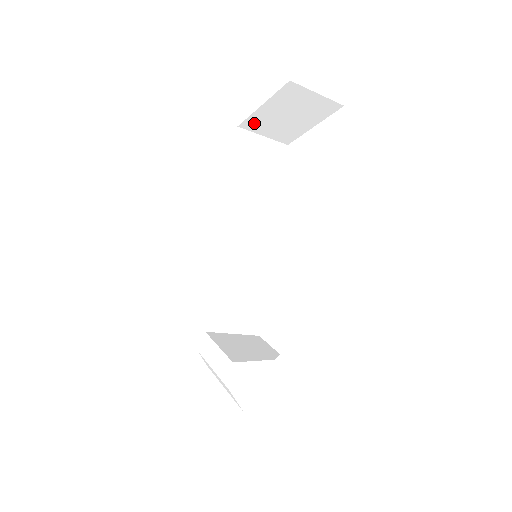
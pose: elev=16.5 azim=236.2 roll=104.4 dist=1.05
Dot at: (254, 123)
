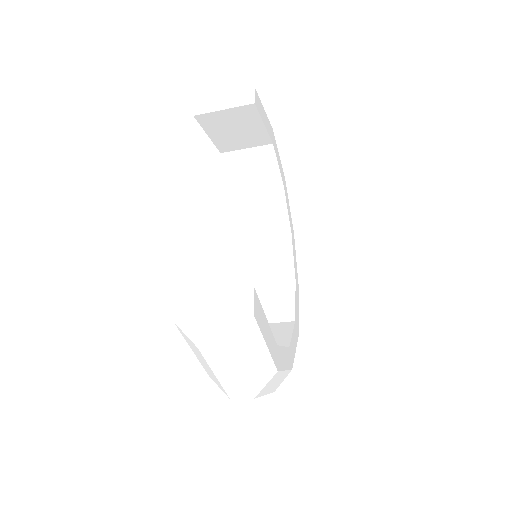
Dot at: (225, 146)
